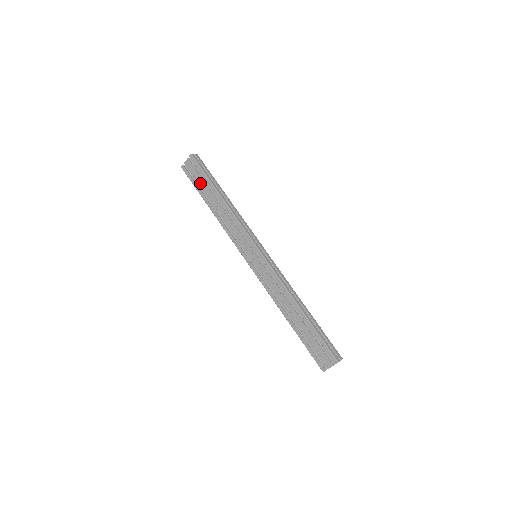
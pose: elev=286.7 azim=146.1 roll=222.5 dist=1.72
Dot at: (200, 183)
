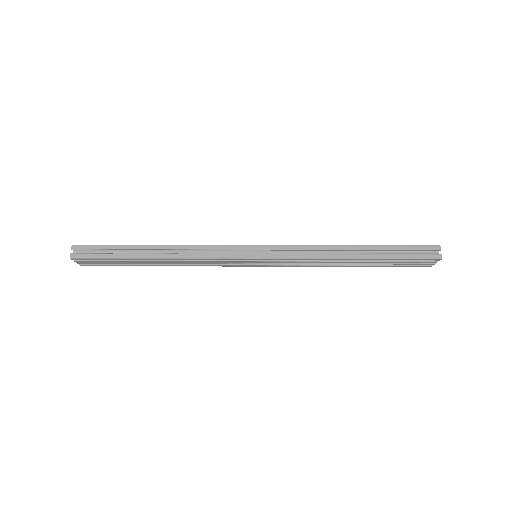
Dot at: (119, 263)
